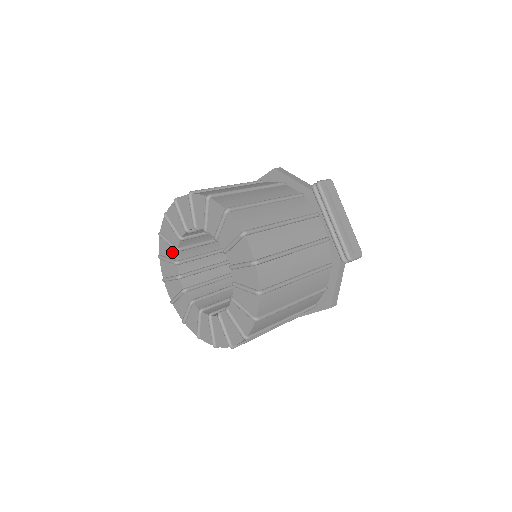
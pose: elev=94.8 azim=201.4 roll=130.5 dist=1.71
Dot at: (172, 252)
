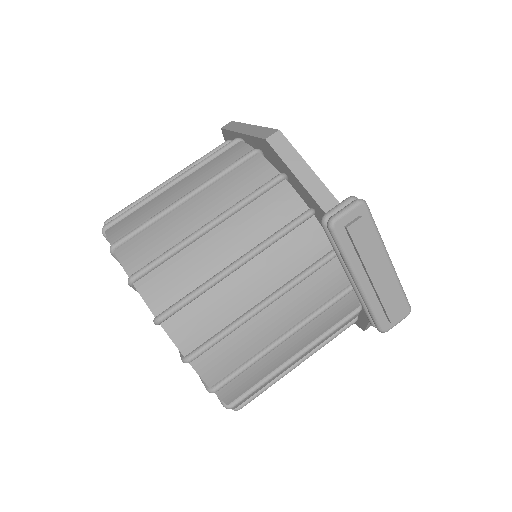
Dot at: occluded
